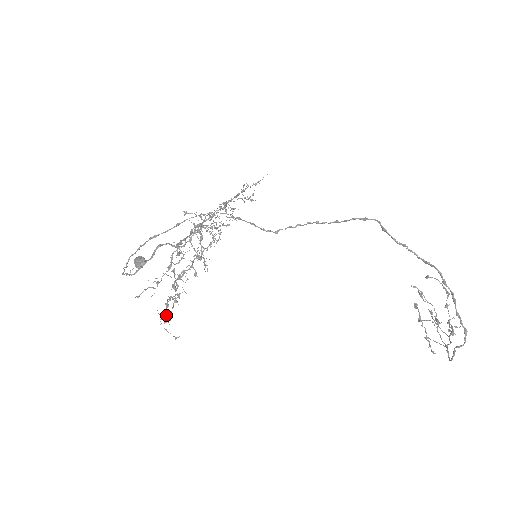
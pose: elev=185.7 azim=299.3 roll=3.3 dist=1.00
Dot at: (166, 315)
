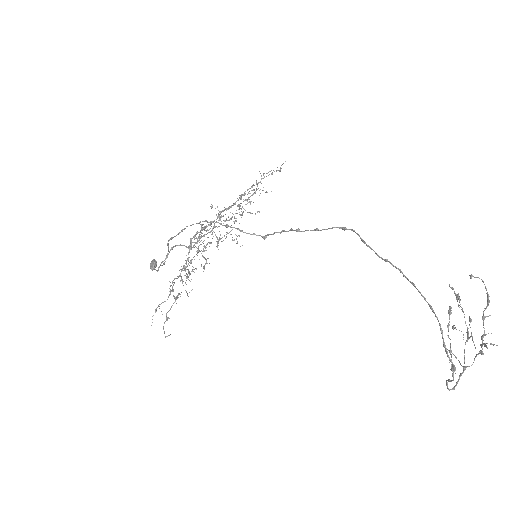
Dot at: occluded
